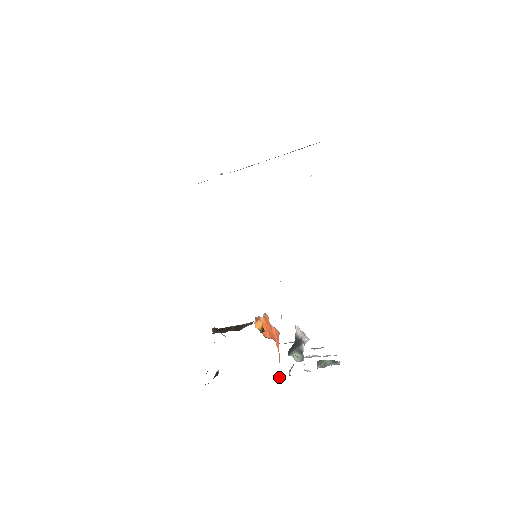
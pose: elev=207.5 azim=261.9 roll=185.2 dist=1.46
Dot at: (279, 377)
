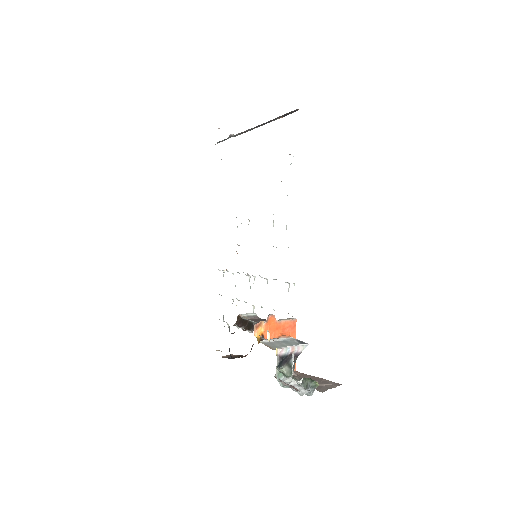
Dot at: (295, 363)
